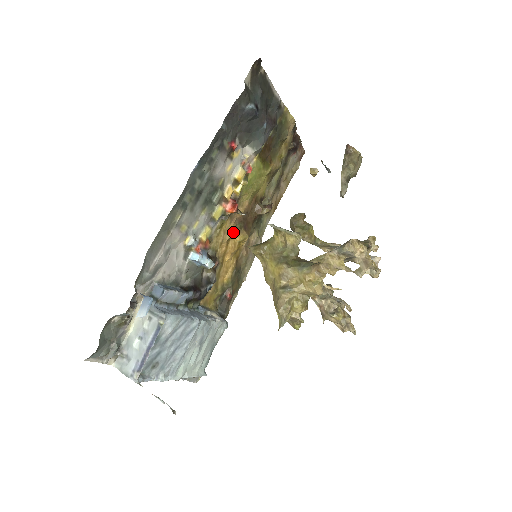
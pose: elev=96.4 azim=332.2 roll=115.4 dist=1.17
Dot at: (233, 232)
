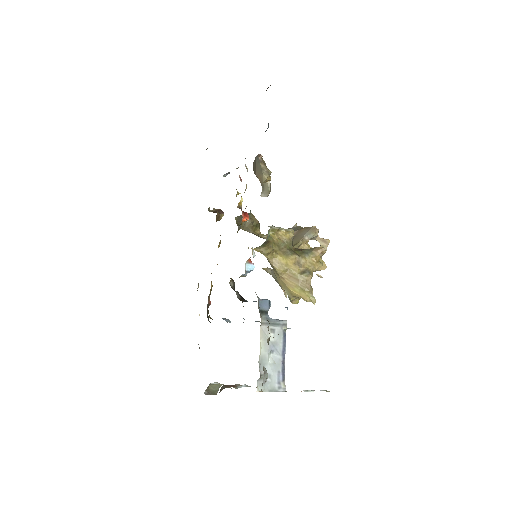
Dot at: occluded
